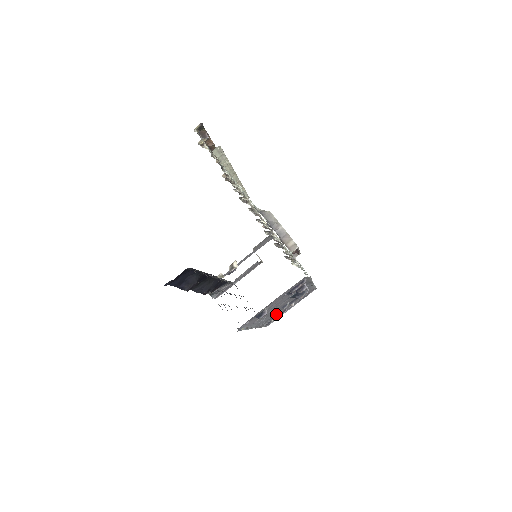
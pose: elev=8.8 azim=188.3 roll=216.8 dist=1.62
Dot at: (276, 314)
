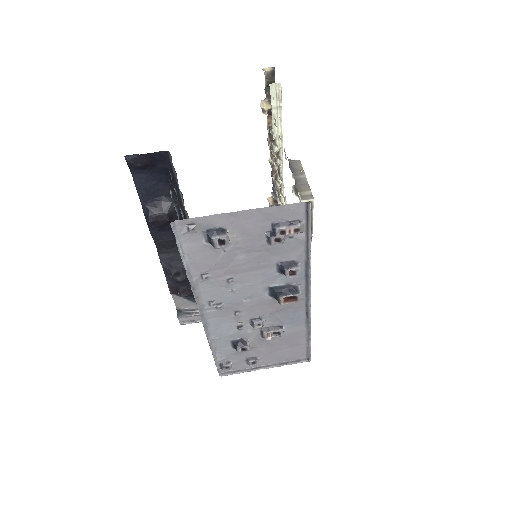
Dot at: (240, 340)
